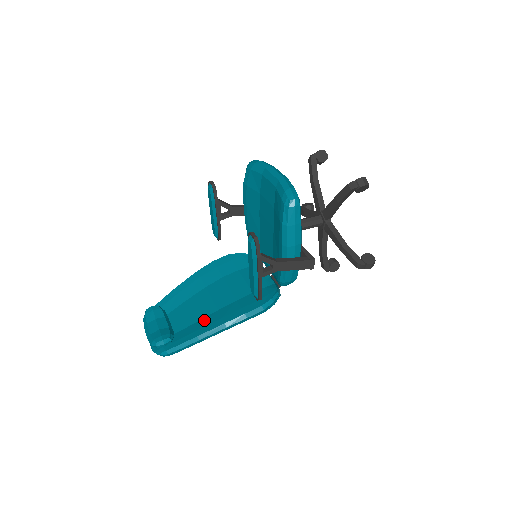
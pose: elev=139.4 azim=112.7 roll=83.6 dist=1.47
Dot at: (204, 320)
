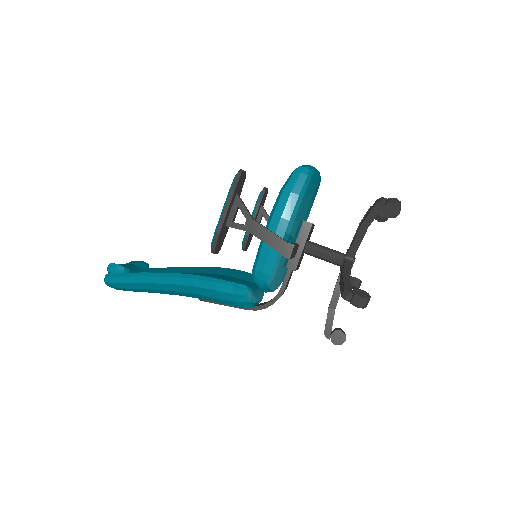
Dot at: occluded
